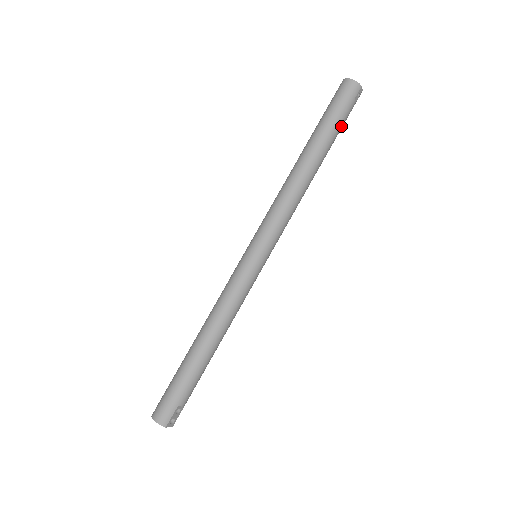
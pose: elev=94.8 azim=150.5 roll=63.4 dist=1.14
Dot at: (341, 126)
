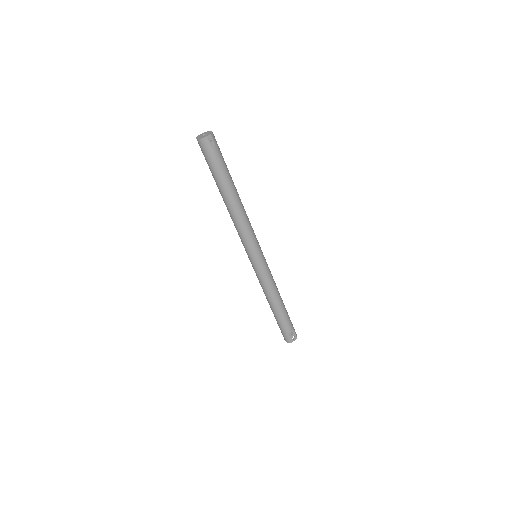
Dot at: (222, 166)
